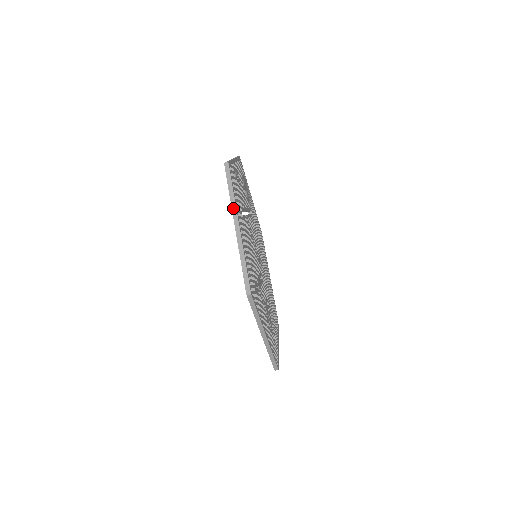
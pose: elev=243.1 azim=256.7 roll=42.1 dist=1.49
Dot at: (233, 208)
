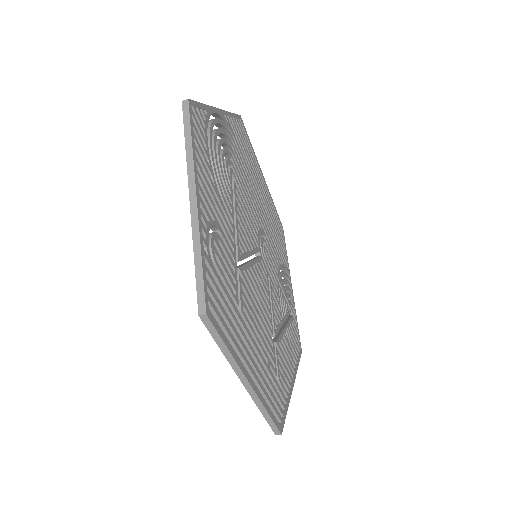
Dot at: (234, 368)
